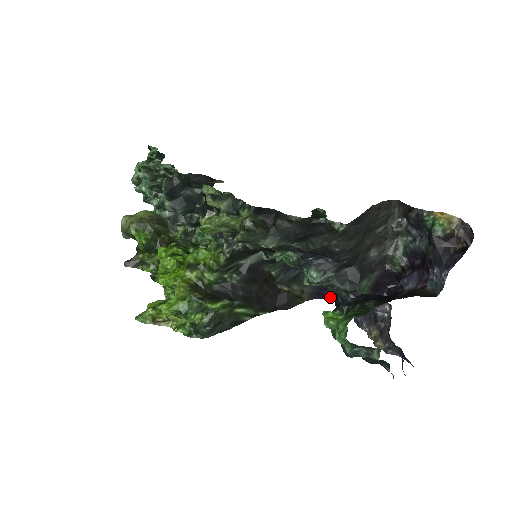
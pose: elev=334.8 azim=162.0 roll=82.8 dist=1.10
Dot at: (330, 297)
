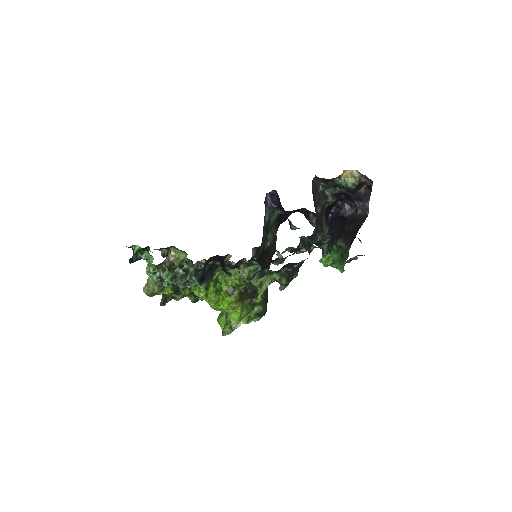
Dot at: occluded
